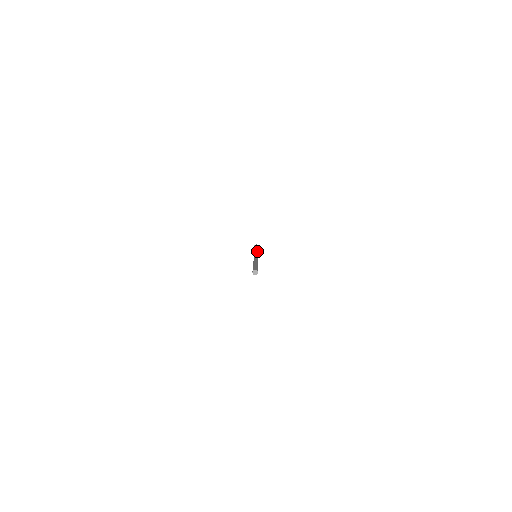
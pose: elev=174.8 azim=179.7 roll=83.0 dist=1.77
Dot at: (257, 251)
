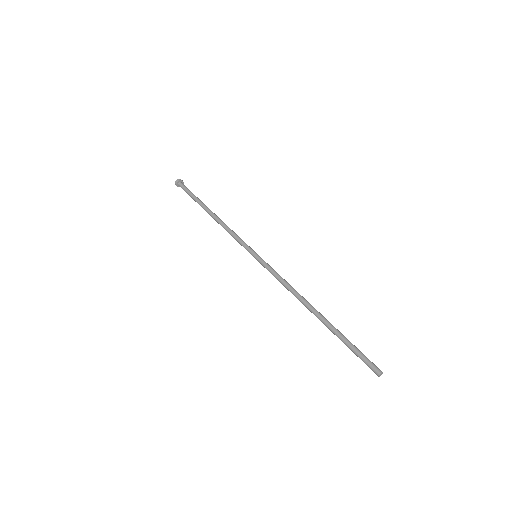
Dot at: (227, 227)
